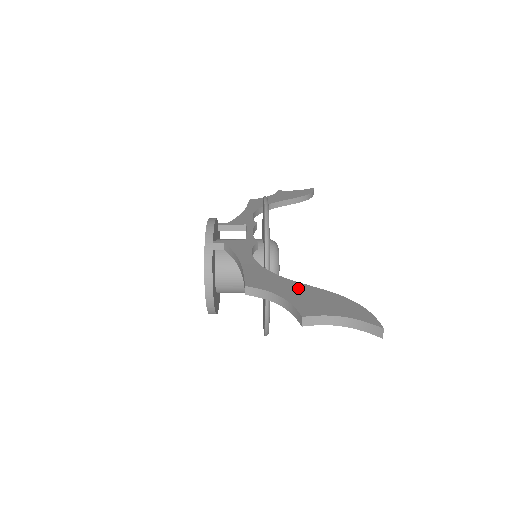
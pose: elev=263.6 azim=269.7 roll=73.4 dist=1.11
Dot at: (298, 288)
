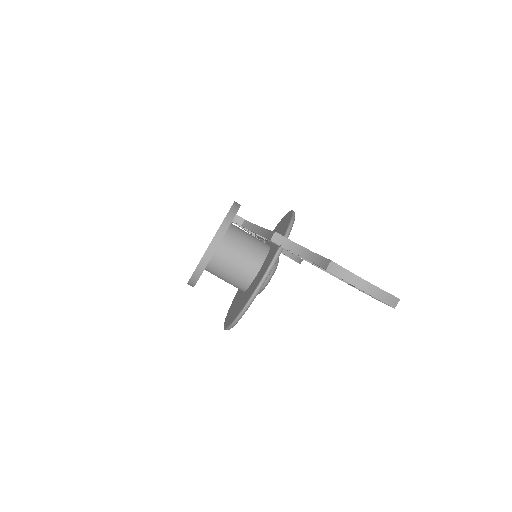
Dot at: occluded
